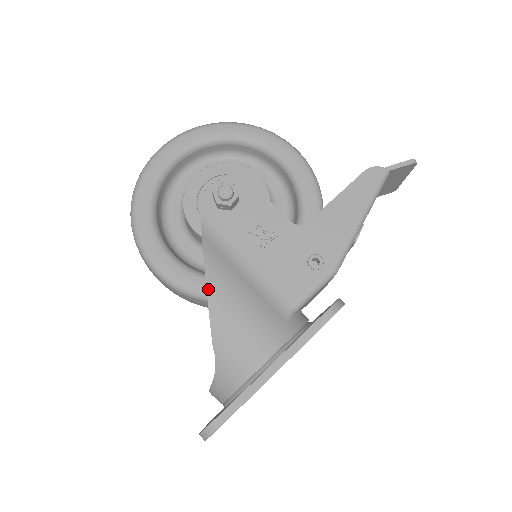
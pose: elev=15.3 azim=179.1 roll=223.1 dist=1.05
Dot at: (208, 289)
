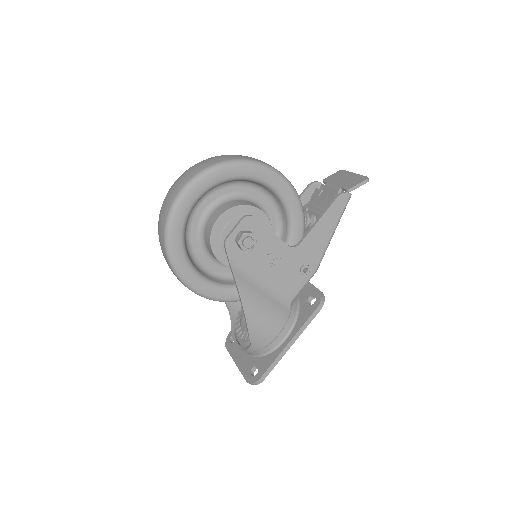
Dot at: (245, 310)
